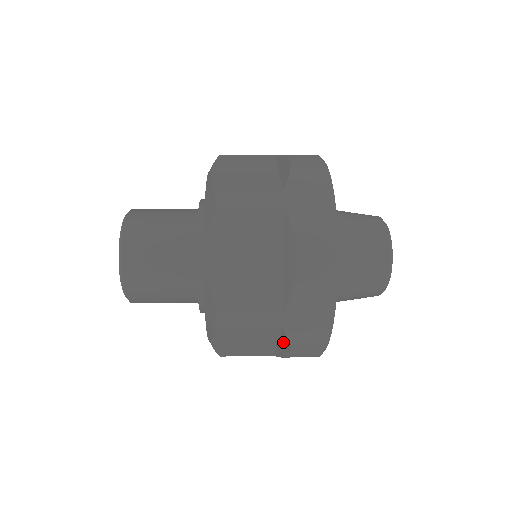
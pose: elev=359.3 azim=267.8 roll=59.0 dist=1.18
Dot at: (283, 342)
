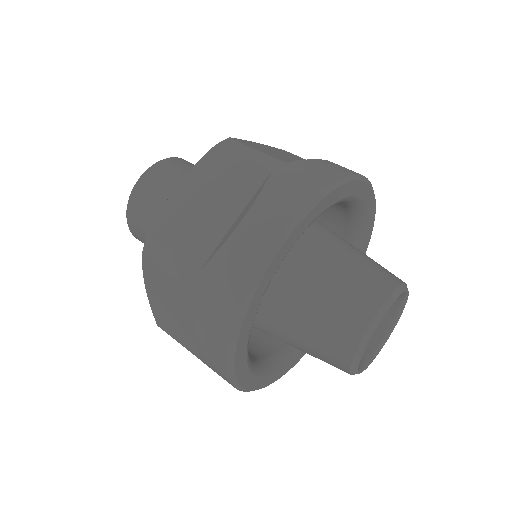
Dot at: occluded
